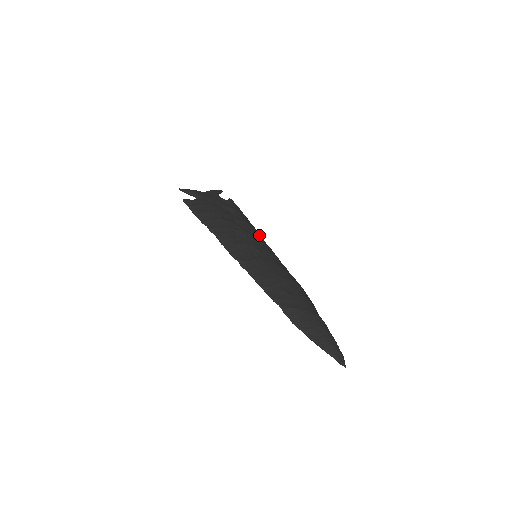
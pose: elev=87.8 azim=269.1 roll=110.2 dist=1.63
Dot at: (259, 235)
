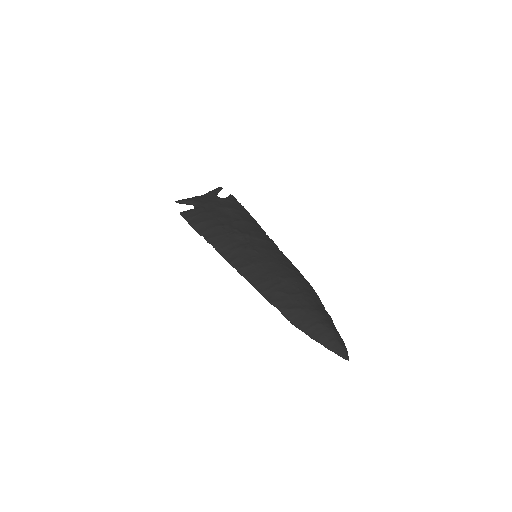
Dot at: (260, 229)
